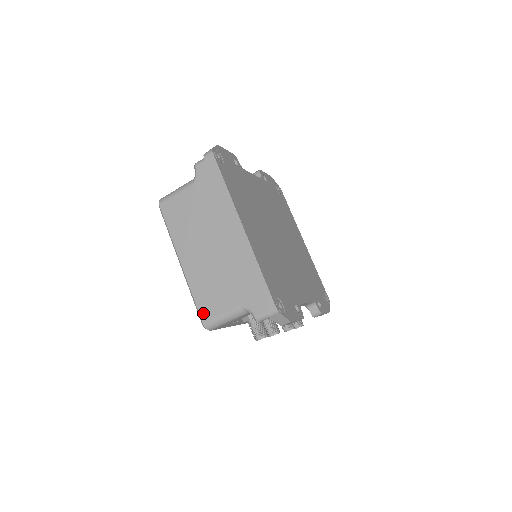
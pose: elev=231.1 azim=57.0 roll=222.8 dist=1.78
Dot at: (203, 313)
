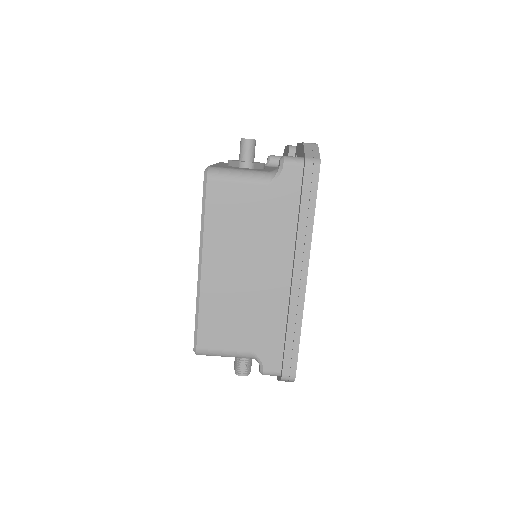
Dot at: (203, 339)
